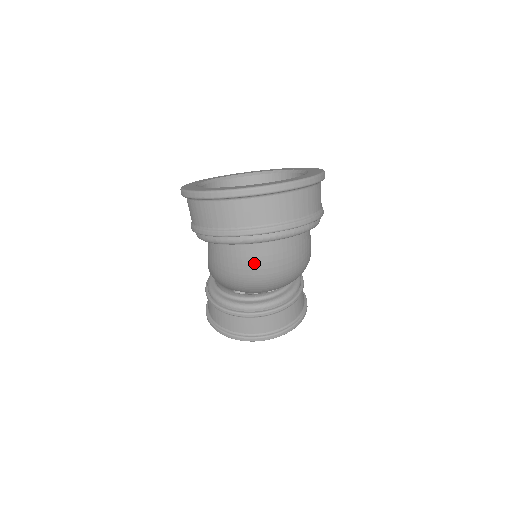
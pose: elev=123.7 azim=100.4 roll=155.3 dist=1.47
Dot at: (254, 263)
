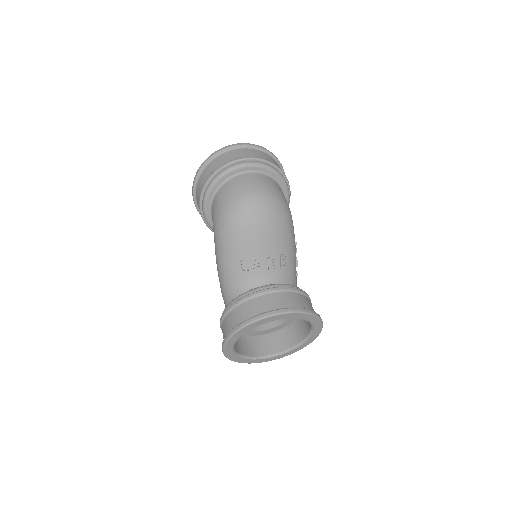
Dot at: (242, 185)
